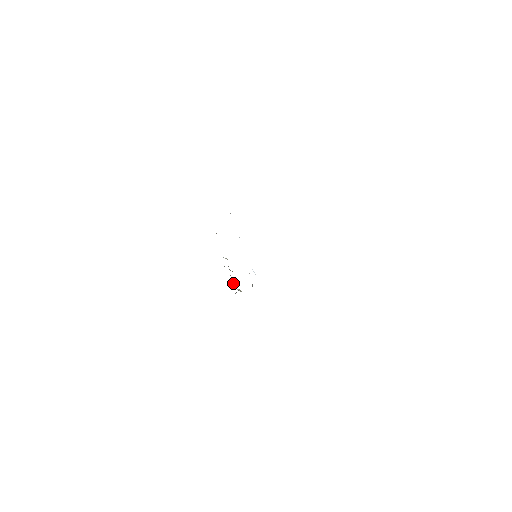
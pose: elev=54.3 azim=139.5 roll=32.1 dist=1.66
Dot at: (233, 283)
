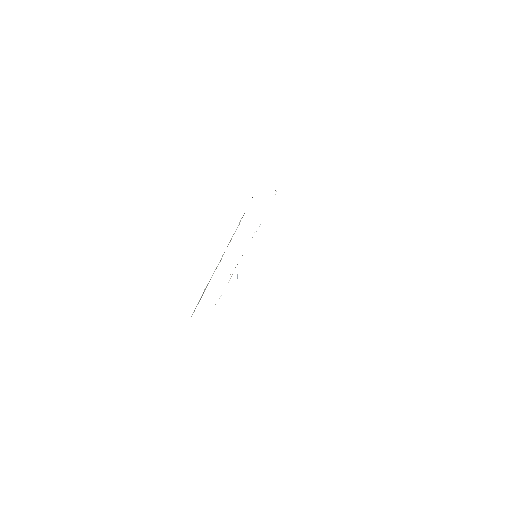
Dot at: occluded
